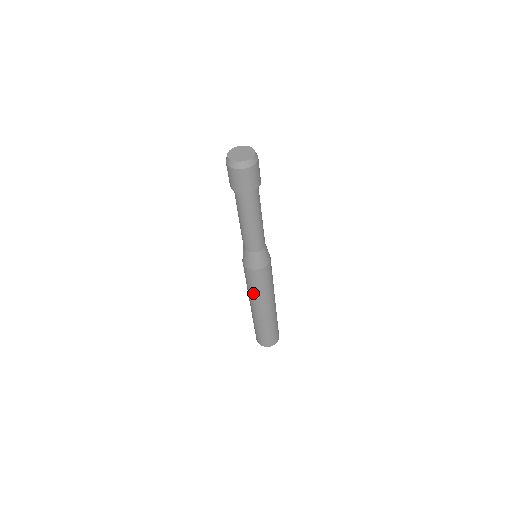
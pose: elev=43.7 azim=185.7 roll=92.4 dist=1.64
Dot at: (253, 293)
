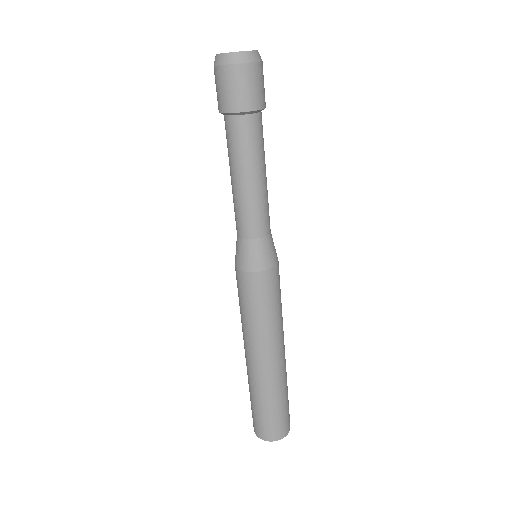
Dot at: (242, 320)
